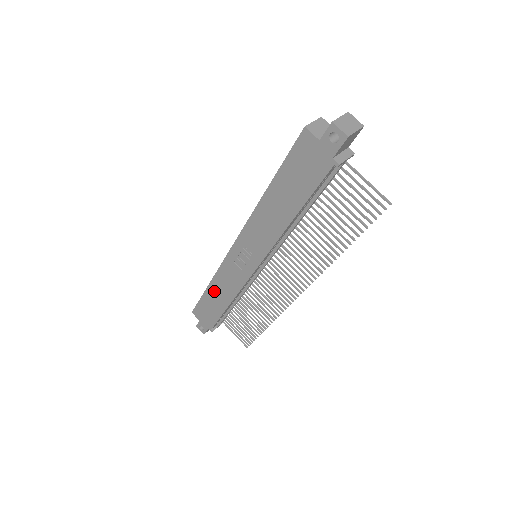
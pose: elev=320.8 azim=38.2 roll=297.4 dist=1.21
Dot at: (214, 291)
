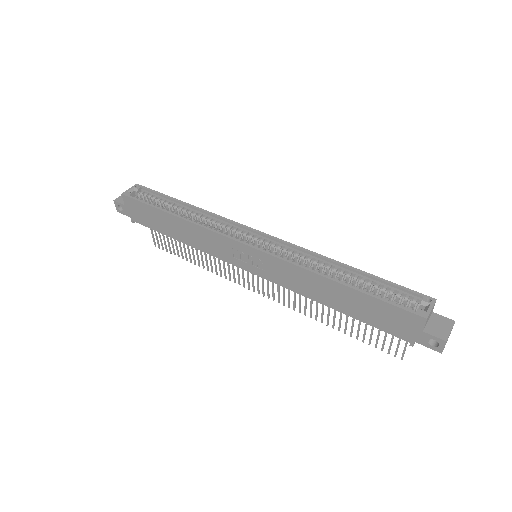
Dot at: (177, 224)
